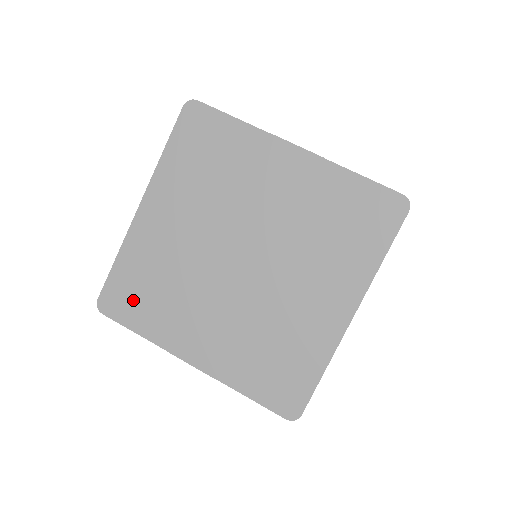
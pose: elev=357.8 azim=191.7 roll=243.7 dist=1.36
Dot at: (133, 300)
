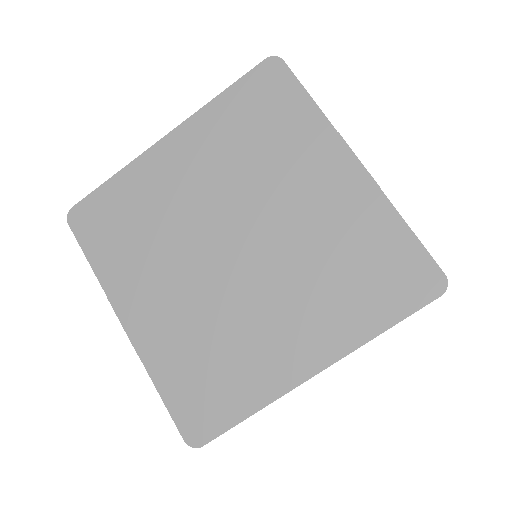
Dot at: (105, 227)
